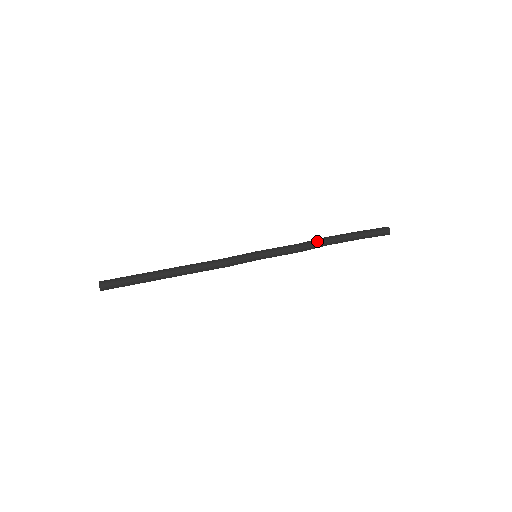
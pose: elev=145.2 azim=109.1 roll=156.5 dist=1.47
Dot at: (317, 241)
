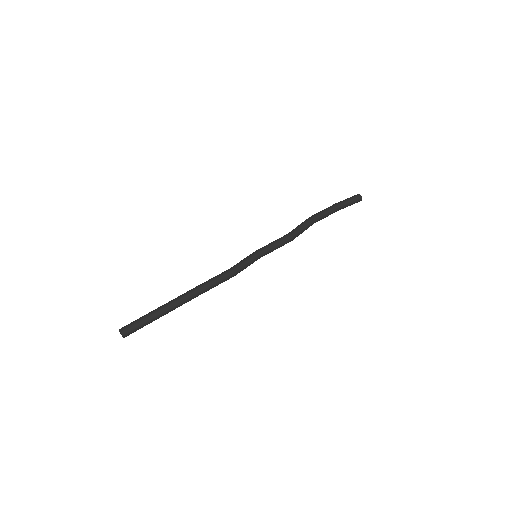
Dot at: (305, 225)
